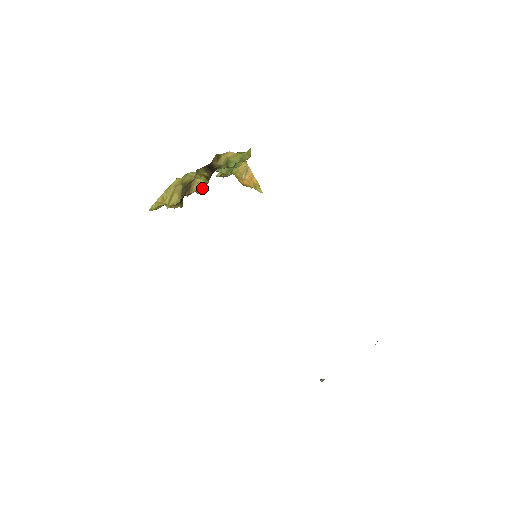
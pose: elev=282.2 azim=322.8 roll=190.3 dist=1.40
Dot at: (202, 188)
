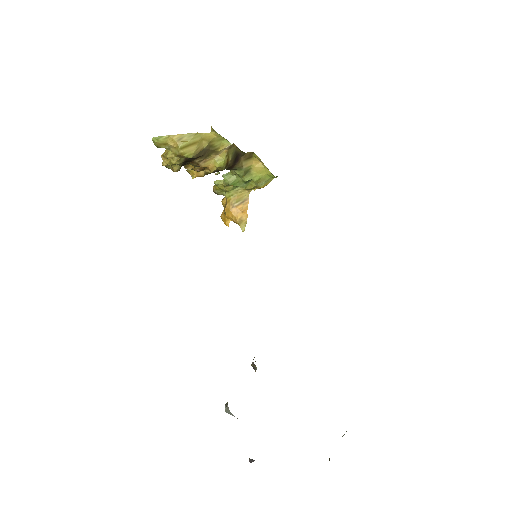
Dot at: (212, 170)
